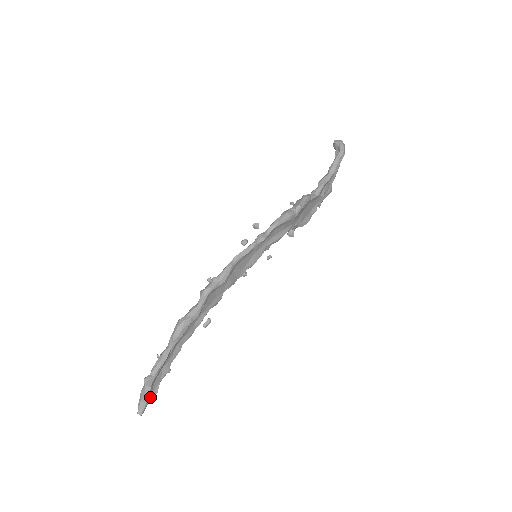
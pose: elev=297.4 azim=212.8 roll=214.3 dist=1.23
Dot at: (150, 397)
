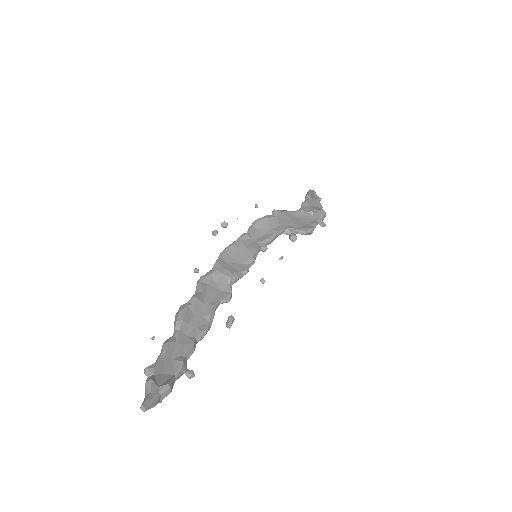
Dot at: (158, 389)
